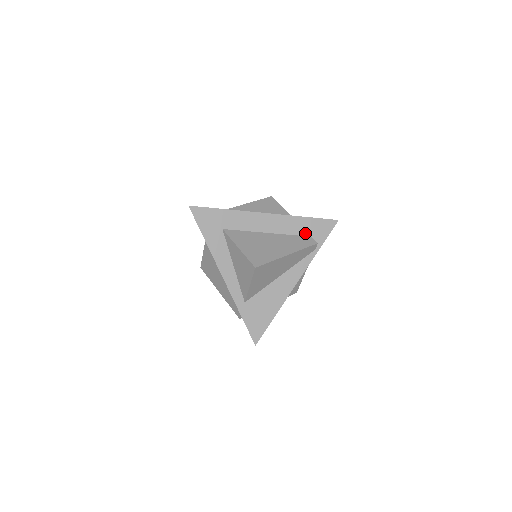
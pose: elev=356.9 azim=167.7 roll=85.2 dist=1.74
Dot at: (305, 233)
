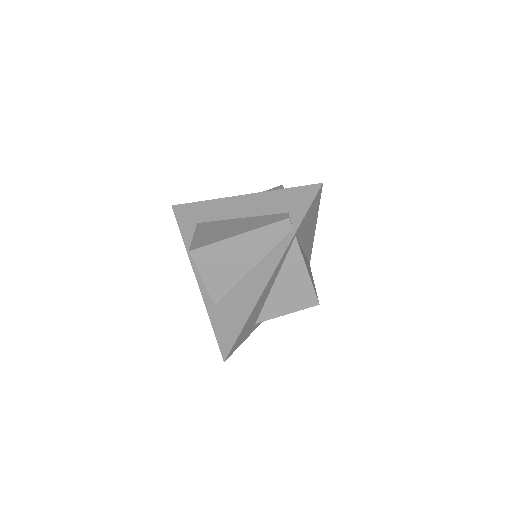
Dot at: (280, 210)
